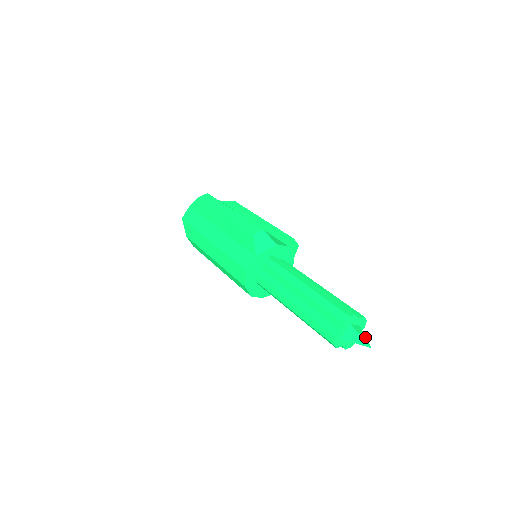
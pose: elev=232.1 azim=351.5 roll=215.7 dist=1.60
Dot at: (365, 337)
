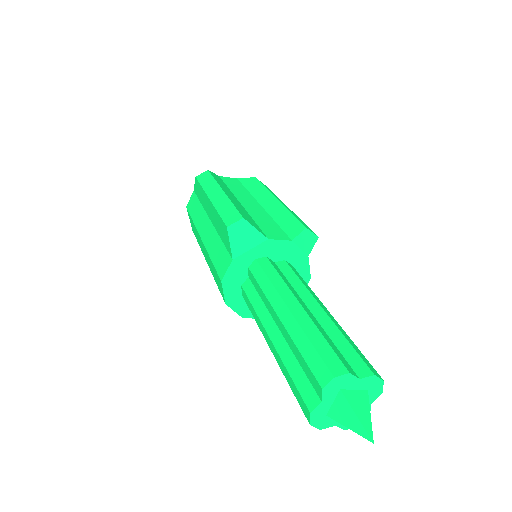
Dot at: (369, 417)
